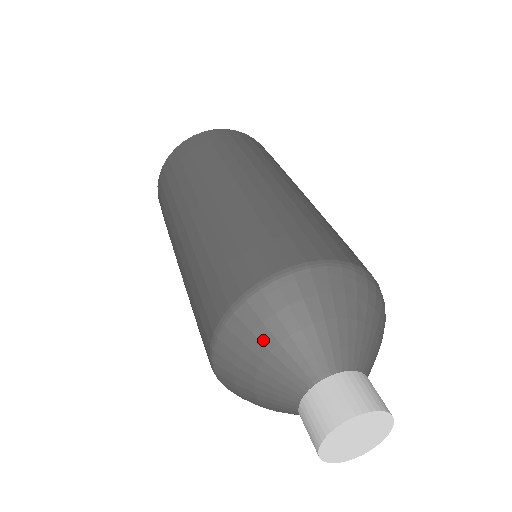
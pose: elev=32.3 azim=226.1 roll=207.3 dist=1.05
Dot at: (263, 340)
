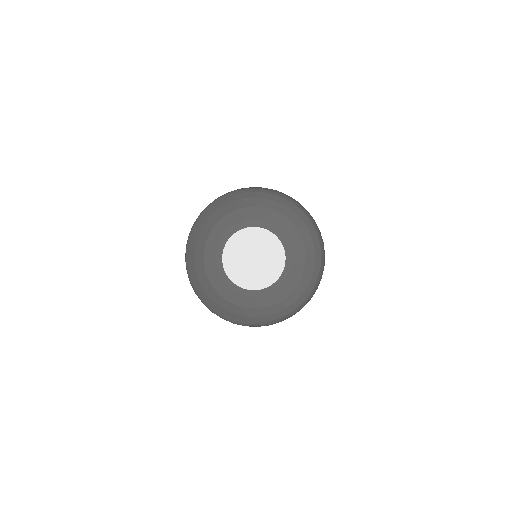
Dot at: (199, 258)
